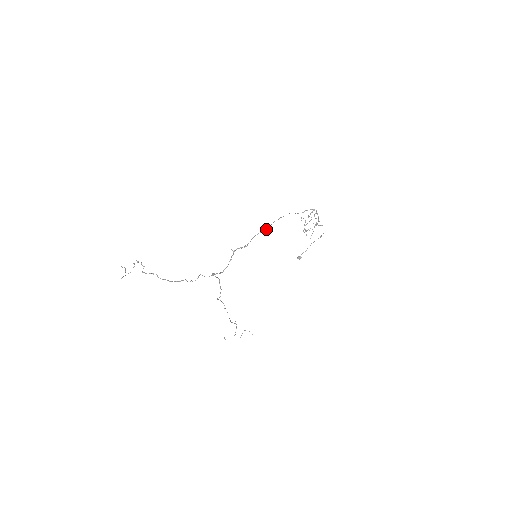
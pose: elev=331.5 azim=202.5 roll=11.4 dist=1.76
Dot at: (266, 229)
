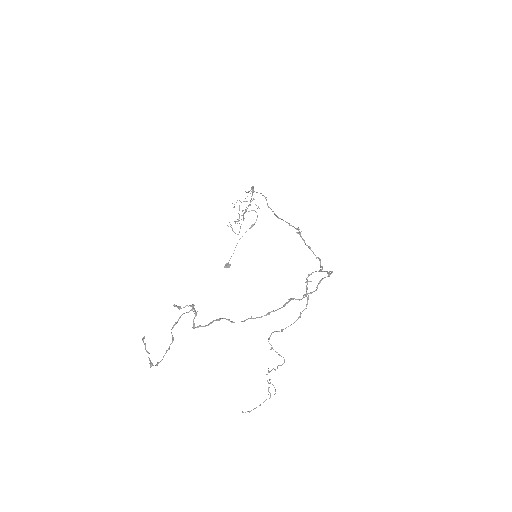
Dot at: (268, 207)
